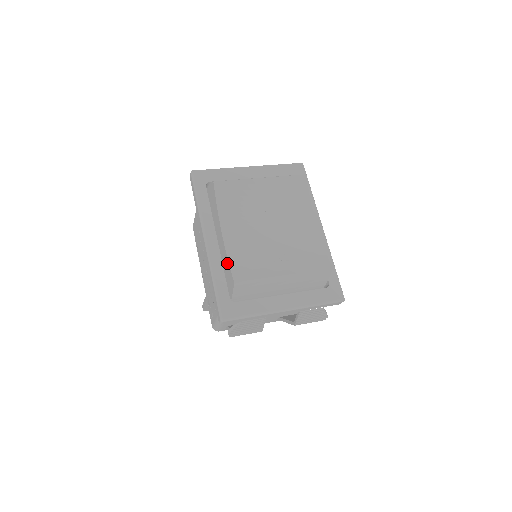
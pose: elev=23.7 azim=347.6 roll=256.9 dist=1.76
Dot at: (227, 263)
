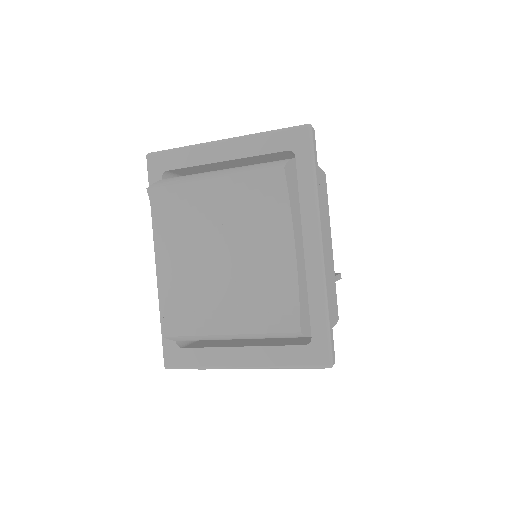
Dot at: (166, 302)
